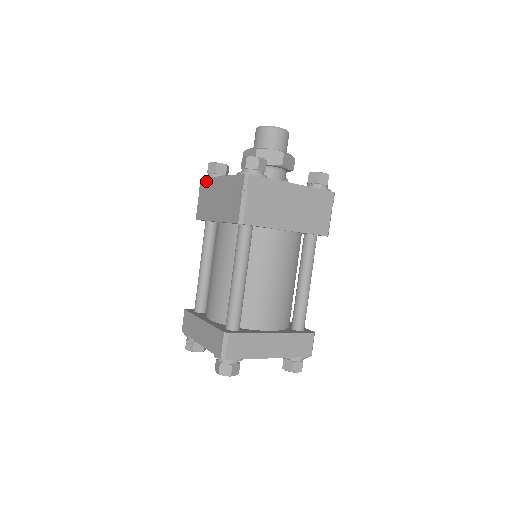
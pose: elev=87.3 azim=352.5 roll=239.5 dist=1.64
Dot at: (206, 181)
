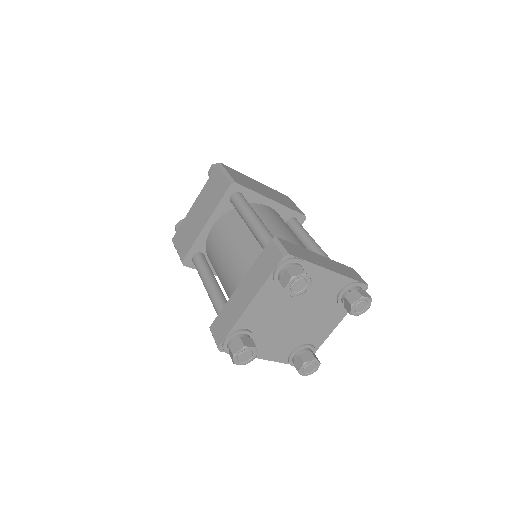
Dot at: (179, 229)
